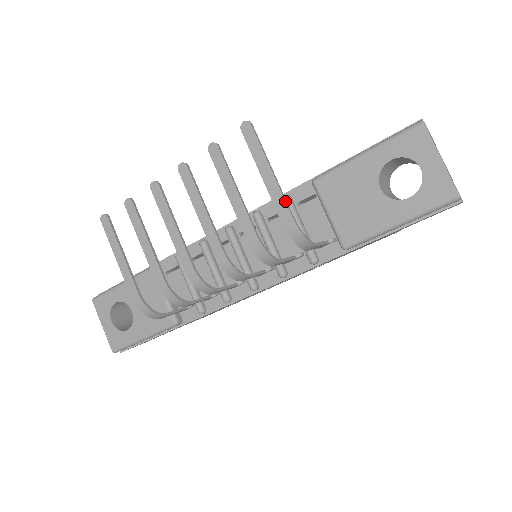
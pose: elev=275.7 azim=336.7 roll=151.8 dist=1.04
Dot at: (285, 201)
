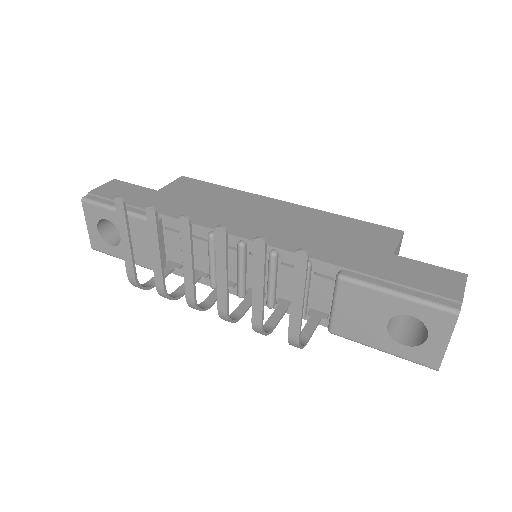
Dot at: (300, 327)
